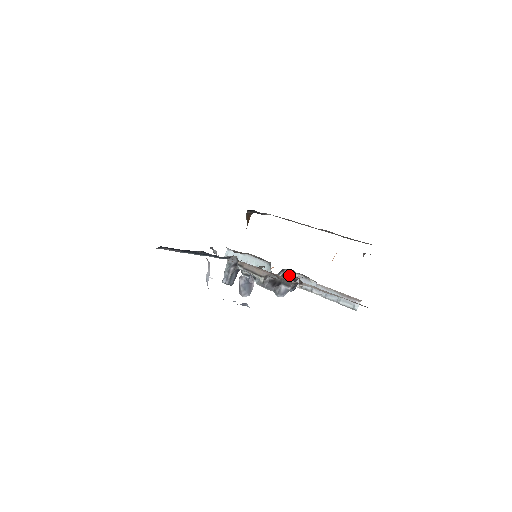
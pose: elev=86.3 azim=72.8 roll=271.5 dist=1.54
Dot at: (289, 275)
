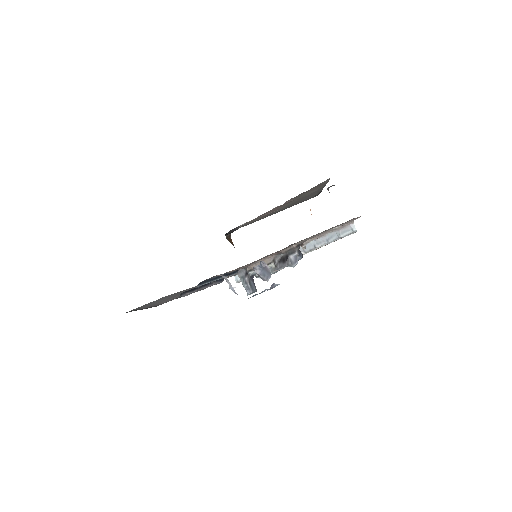
Dot at: occluded
